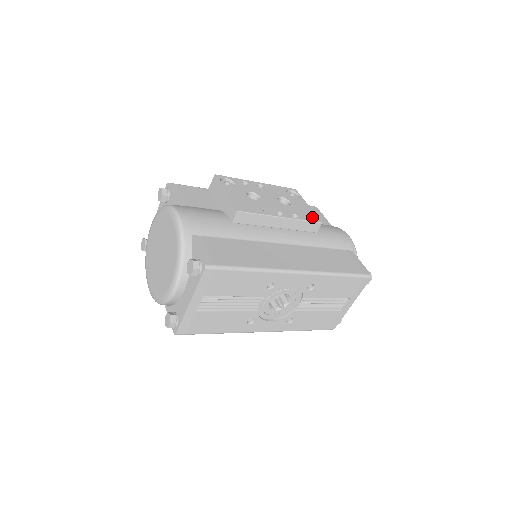
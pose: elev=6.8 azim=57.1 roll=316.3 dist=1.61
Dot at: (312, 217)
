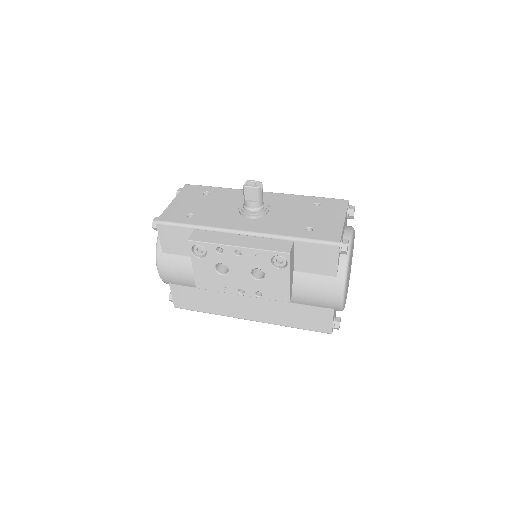
Dot at: (281, 296)
